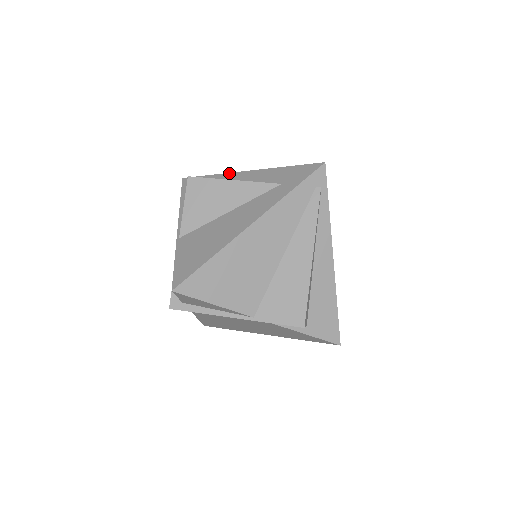
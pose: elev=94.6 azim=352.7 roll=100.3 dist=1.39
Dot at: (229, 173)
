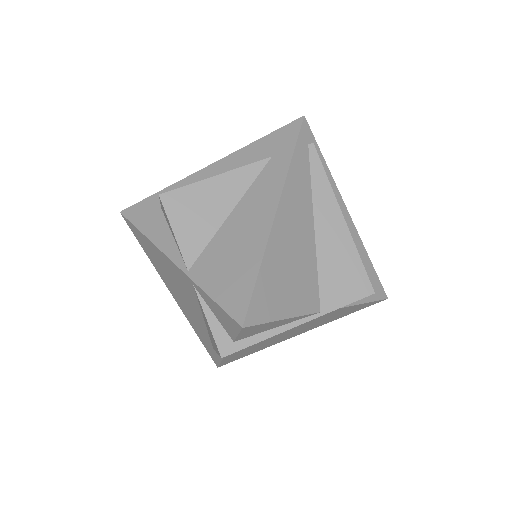
Dot at: (186, 178)
